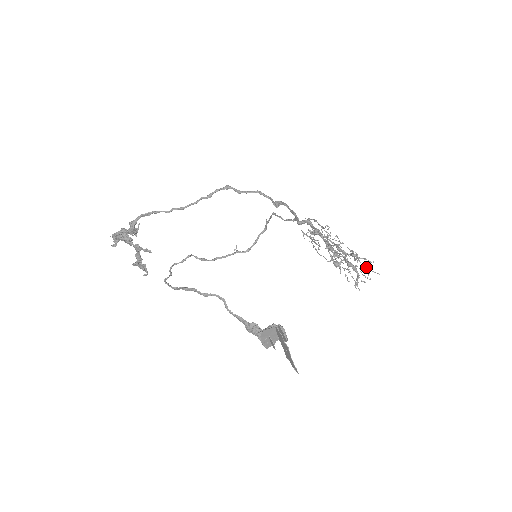
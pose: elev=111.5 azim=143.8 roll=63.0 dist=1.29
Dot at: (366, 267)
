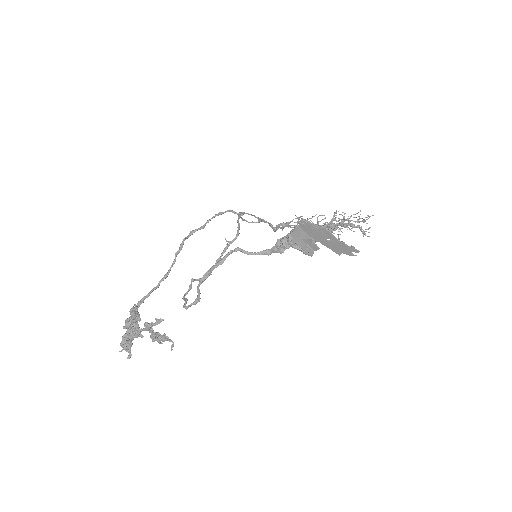
Dot at: (359, 219)
